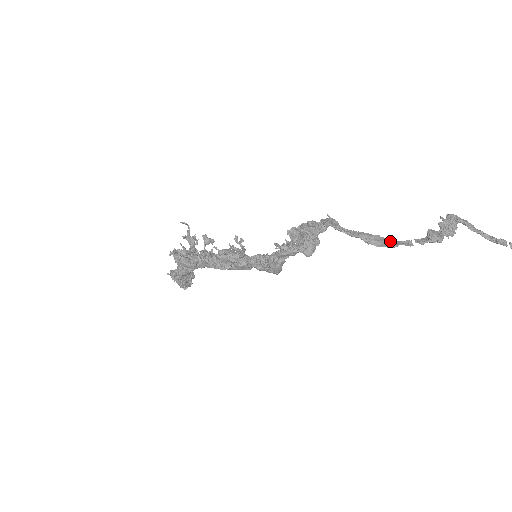
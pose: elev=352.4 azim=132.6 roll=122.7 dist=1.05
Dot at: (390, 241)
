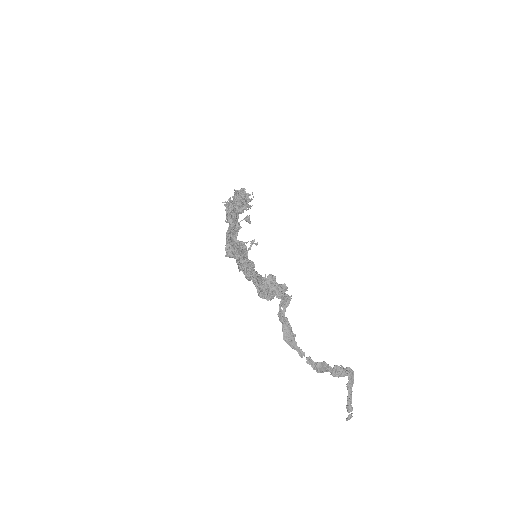
Dot at: (295, 343)
